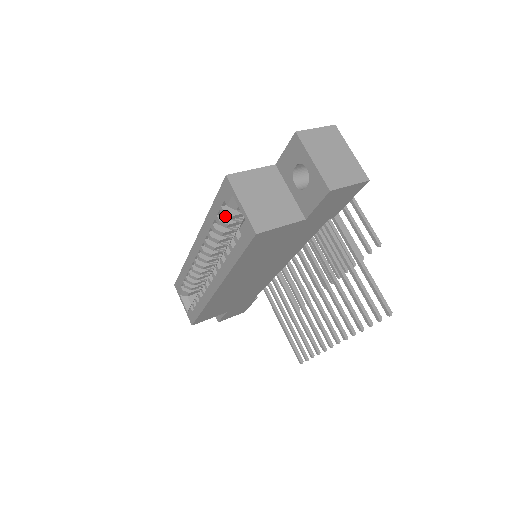
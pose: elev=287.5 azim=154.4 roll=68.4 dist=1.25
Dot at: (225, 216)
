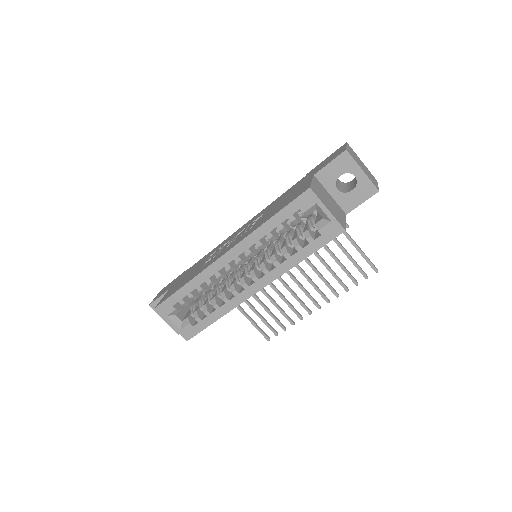
Dot at: (293, 222)
